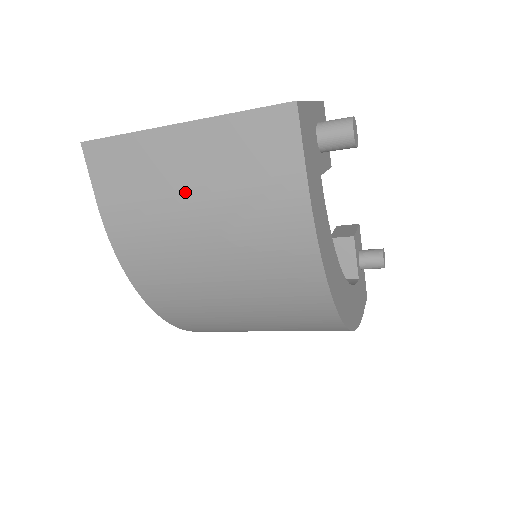
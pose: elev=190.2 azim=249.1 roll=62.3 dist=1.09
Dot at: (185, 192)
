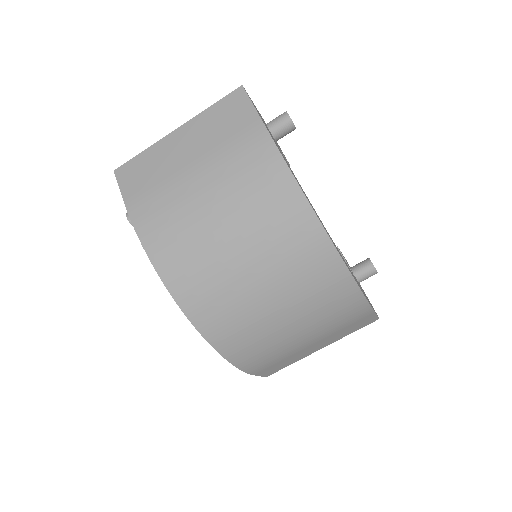
Dot at: (185, 164)
